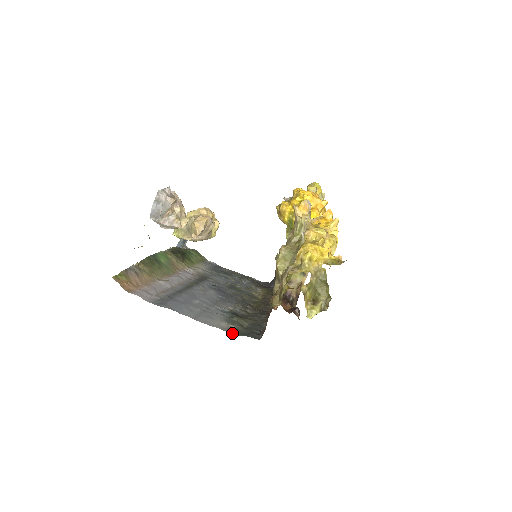
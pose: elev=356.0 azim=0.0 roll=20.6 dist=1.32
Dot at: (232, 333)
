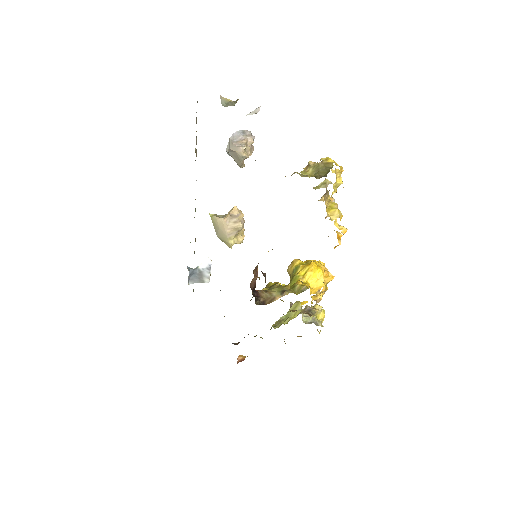
Dot at: occluded
